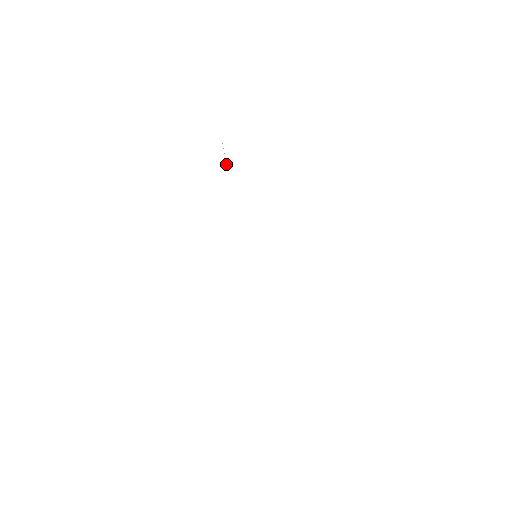
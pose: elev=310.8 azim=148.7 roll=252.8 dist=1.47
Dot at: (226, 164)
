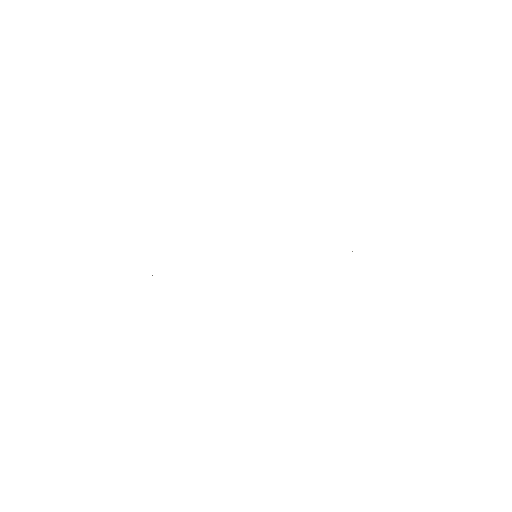
Dot at: occluded
